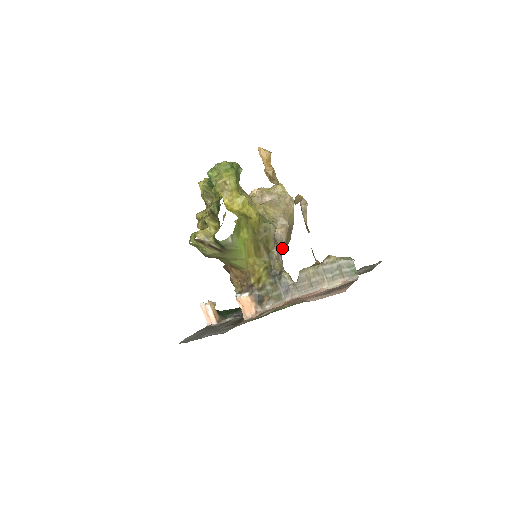
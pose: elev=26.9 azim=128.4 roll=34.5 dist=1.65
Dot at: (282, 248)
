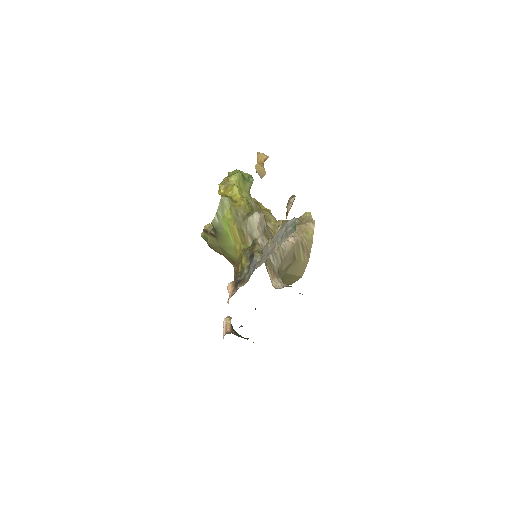
Dot at: (281, 251)
